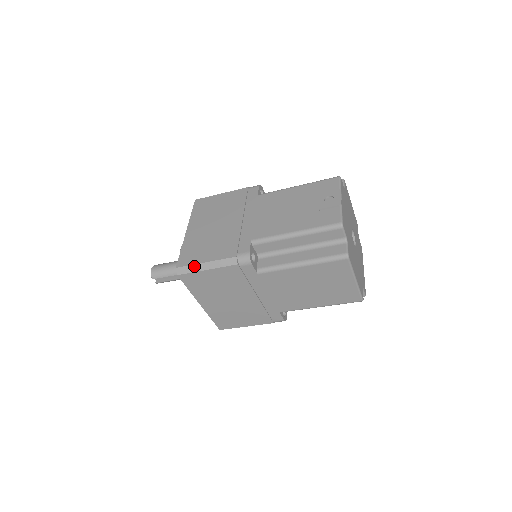
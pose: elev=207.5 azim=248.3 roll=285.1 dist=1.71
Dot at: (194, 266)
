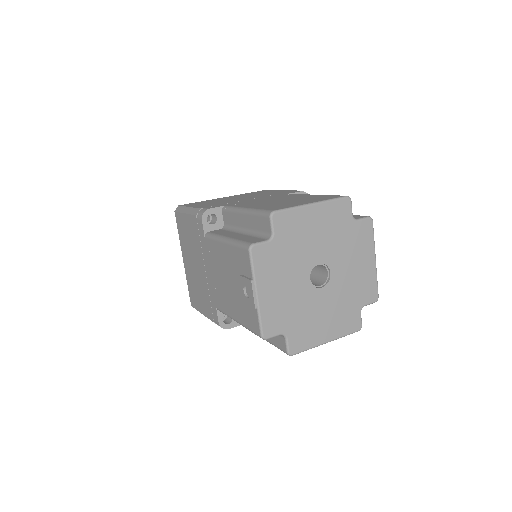
Dot at: occluded
